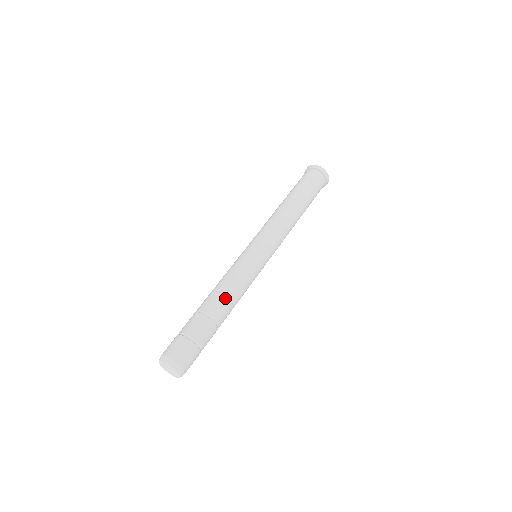
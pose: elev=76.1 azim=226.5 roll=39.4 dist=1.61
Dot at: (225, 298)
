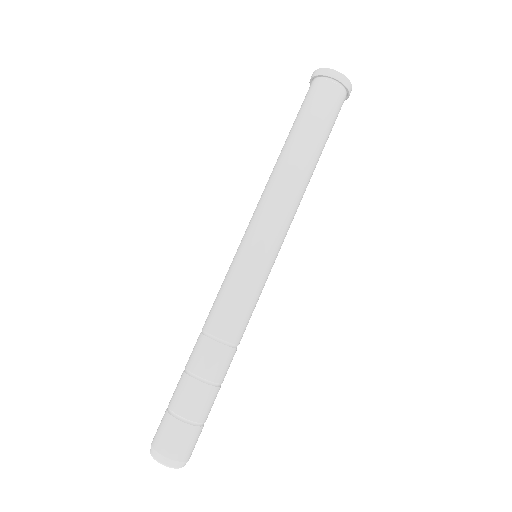
Dot at: (215, 343)
